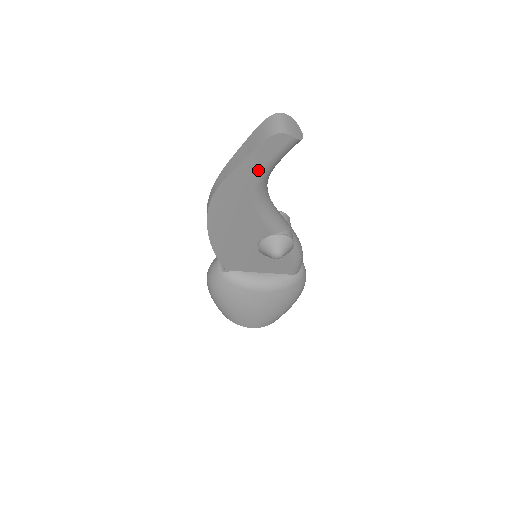
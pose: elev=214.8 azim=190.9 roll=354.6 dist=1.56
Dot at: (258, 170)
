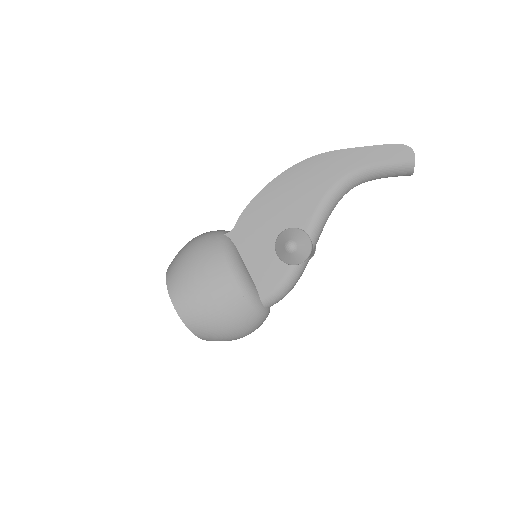
Dot at: (366, 162)
